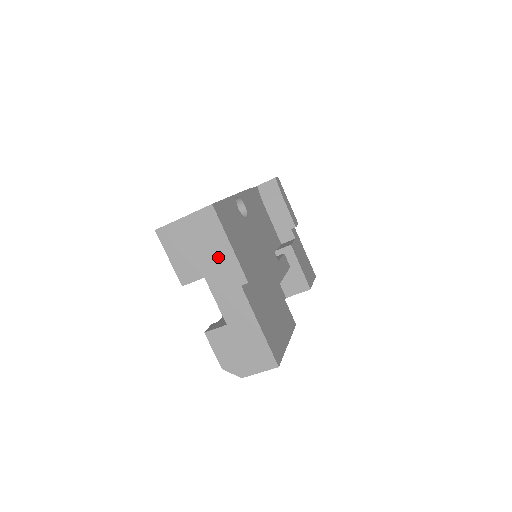
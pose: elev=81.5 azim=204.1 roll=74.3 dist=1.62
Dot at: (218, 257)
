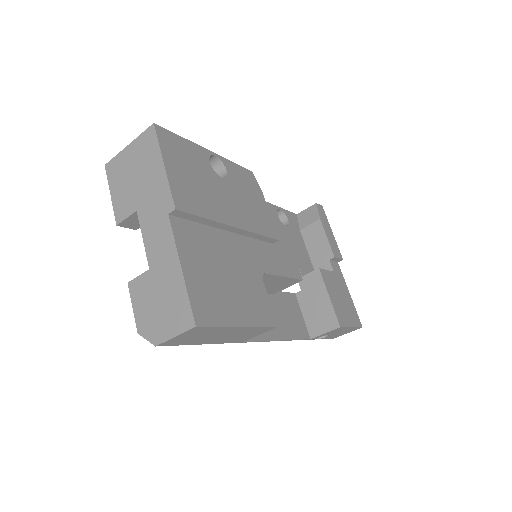
Dot at: (151, 183)
